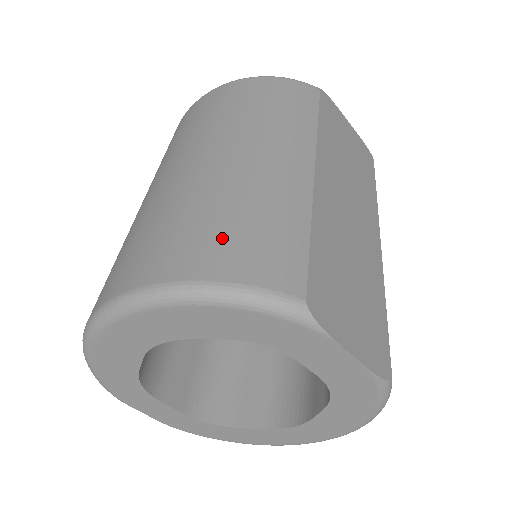
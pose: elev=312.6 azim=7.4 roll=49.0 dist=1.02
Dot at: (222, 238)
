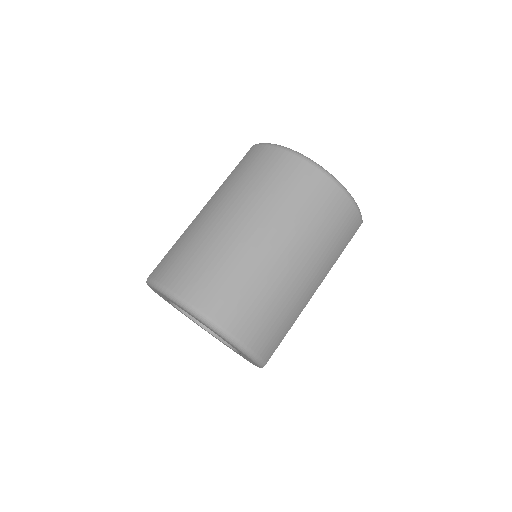
Dot at: (264, 326)
